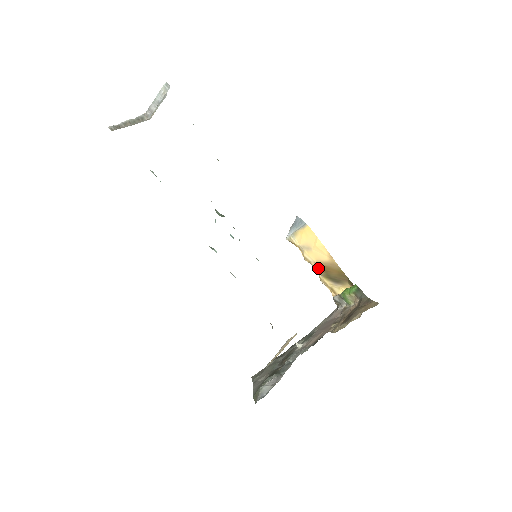
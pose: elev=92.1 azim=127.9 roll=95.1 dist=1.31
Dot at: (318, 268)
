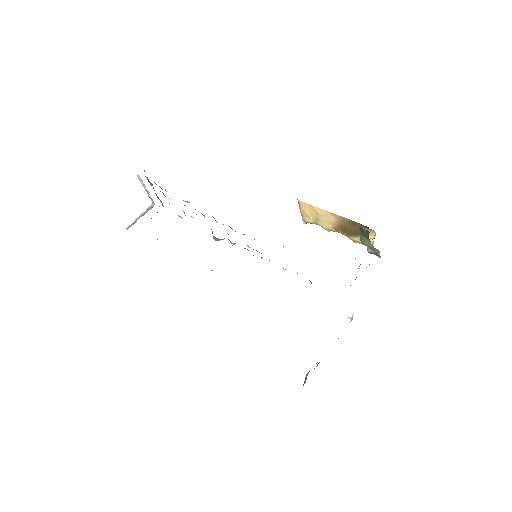
Dot at: (339, 231)
